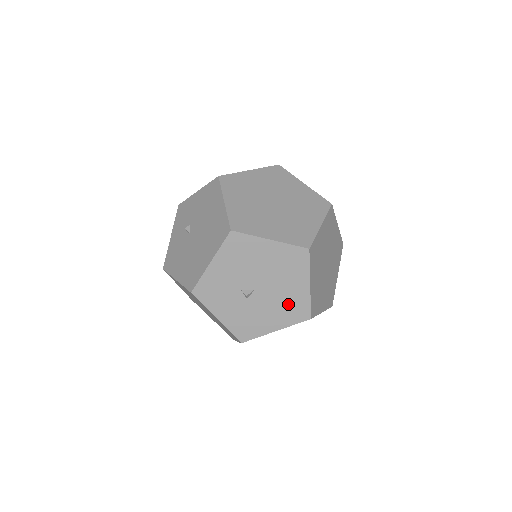
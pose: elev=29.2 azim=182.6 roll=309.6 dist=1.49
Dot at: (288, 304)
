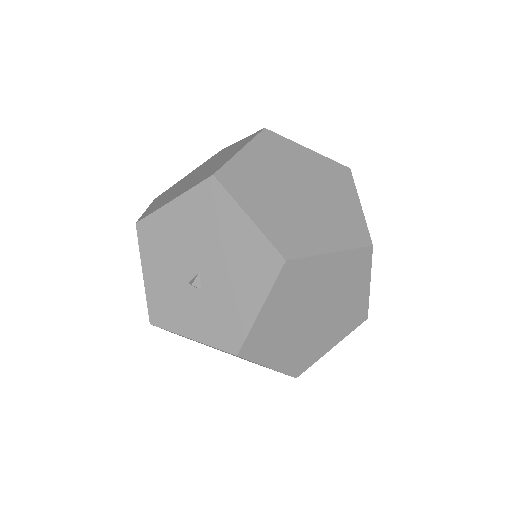
Dot at: (245, 262)
